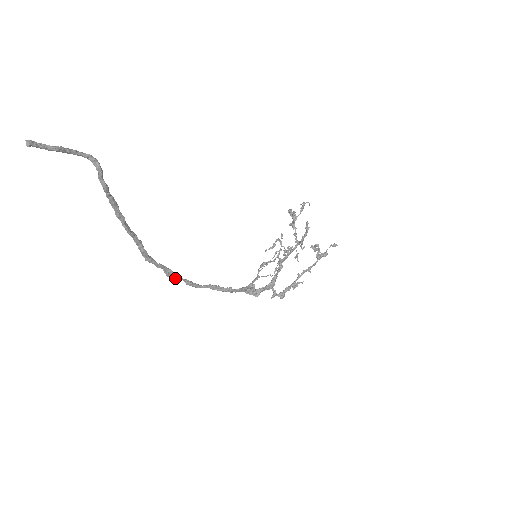
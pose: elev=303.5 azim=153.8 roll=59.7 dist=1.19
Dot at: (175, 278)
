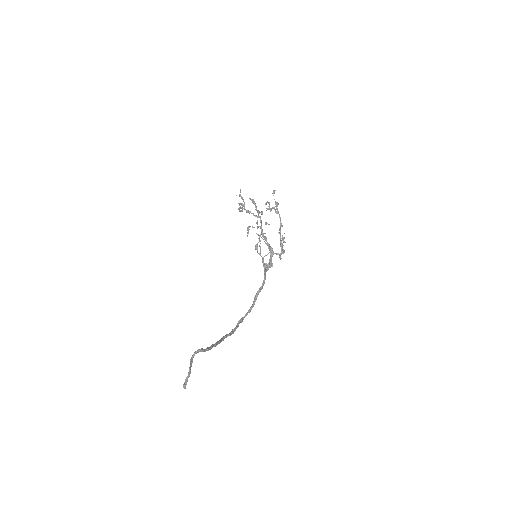
Dot at: occluded
